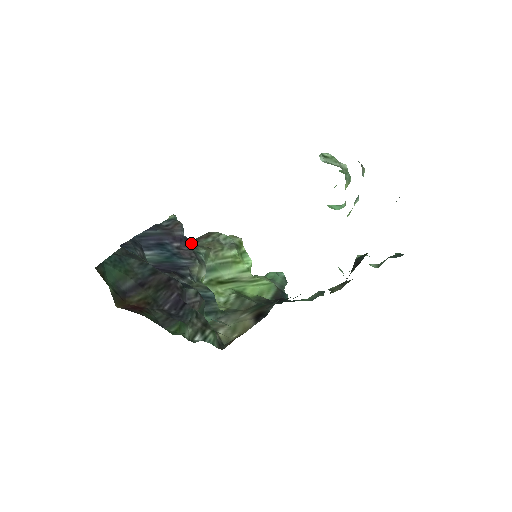
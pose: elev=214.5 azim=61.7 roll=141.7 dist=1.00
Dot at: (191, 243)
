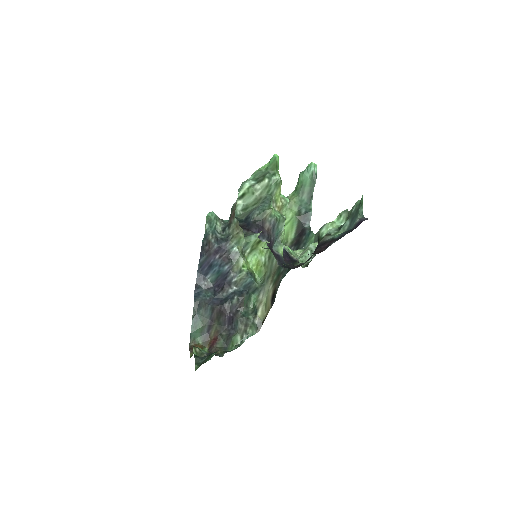
Dot at: (225, 244)
